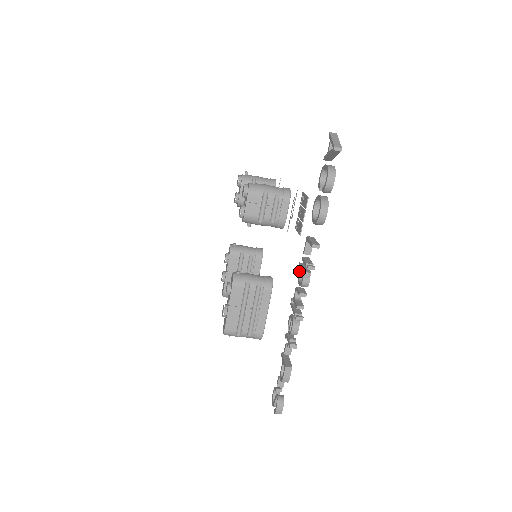
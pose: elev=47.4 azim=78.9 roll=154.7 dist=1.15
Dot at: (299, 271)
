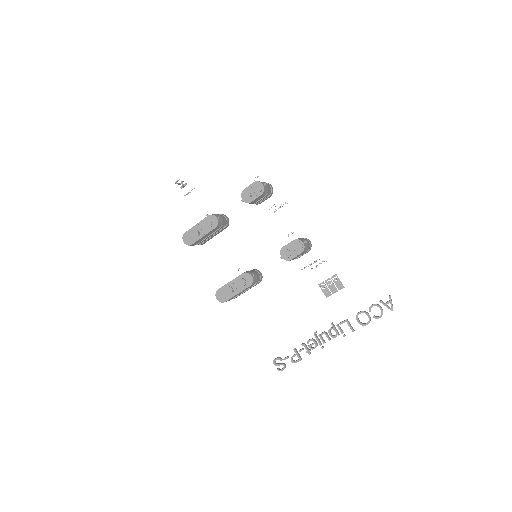
Dot at: (332, 328)
